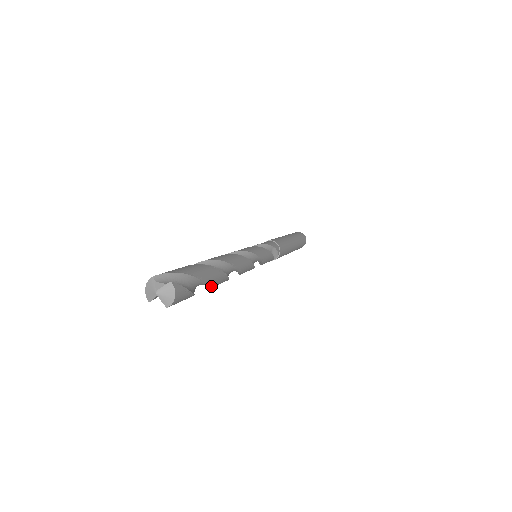
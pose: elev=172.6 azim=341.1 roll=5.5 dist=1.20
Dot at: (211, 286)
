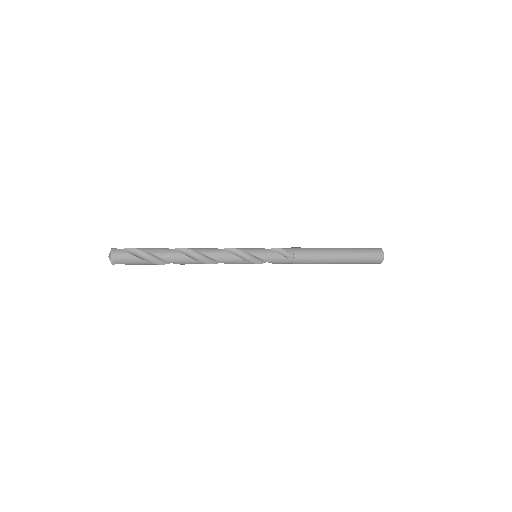
Dot at: (160, 256)
